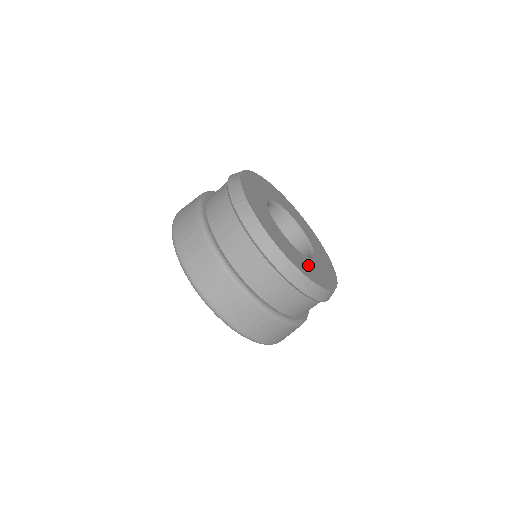
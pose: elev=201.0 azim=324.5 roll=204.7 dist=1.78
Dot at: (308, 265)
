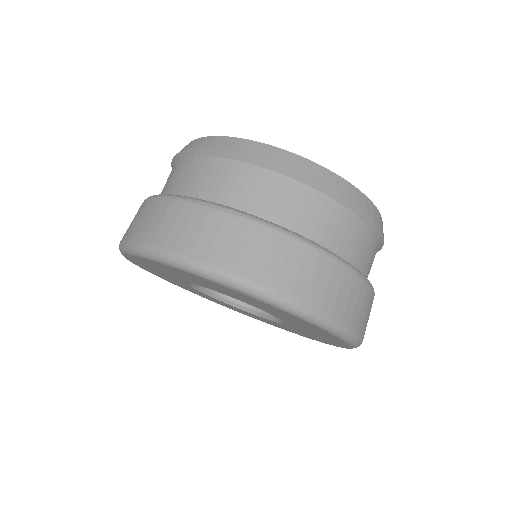
Dot at: occluded
